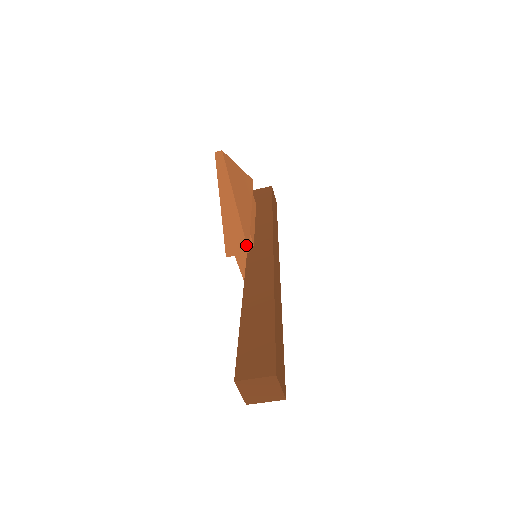
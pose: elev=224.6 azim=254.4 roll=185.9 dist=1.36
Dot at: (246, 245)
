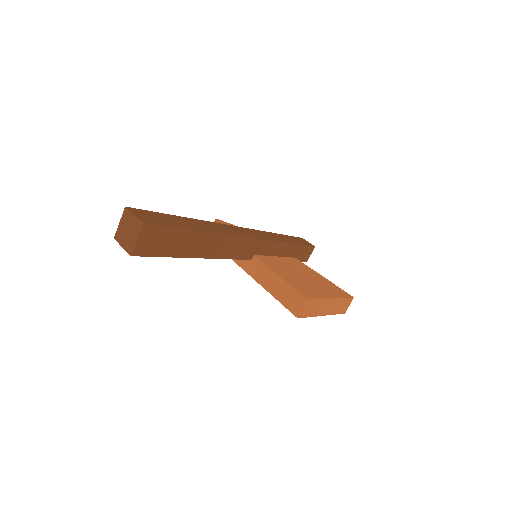
Dot at: occluded
